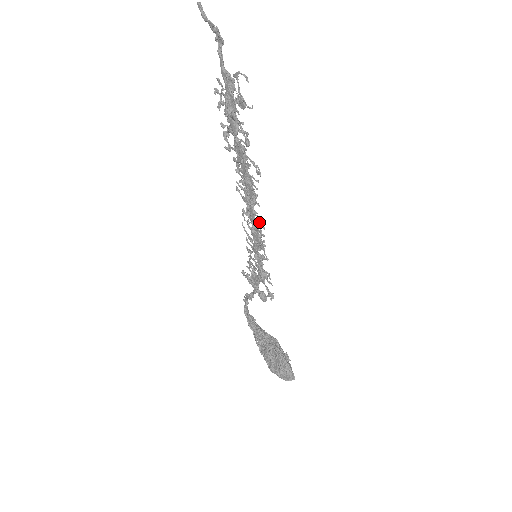
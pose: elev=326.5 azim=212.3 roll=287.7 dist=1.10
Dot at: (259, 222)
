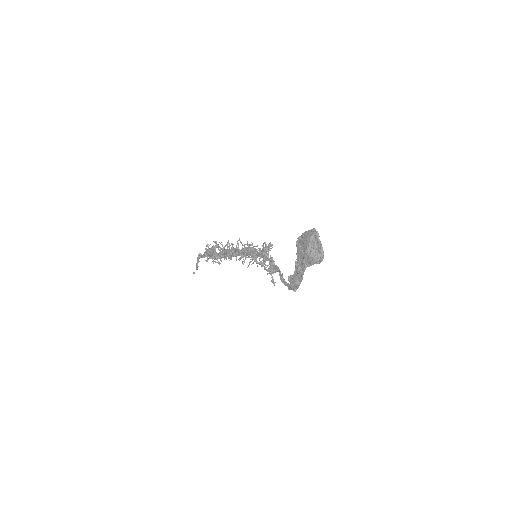
Dot at: occluded
